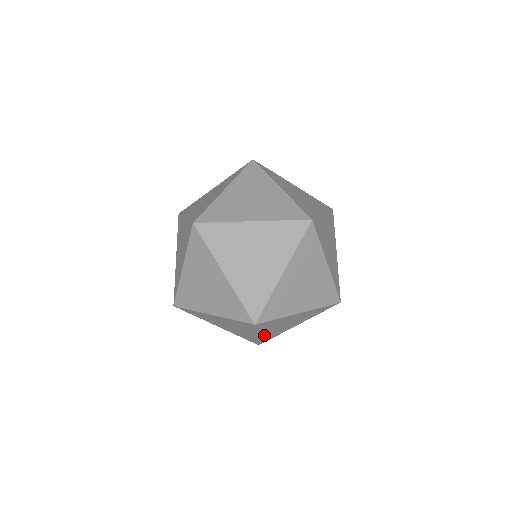
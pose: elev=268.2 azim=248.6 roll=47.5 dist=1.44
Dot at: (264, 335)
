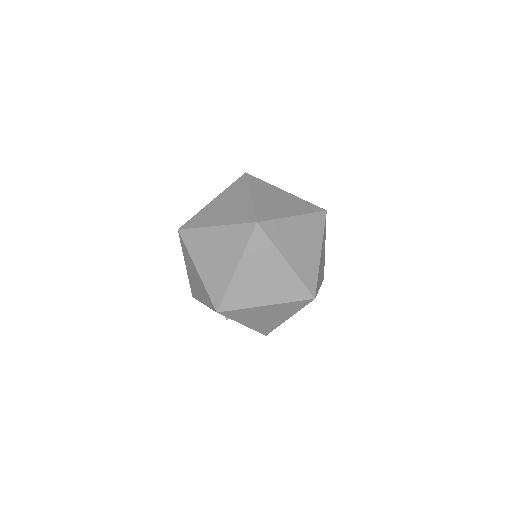
Dot at: occluded
